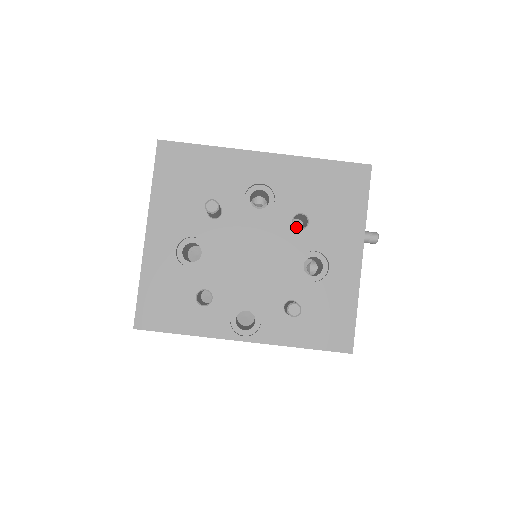
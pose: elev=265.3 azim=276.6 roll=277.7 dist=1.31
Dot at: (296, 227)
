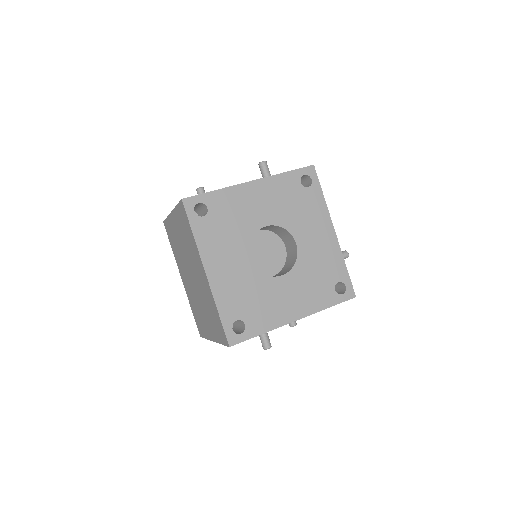
Dot at: occluded
